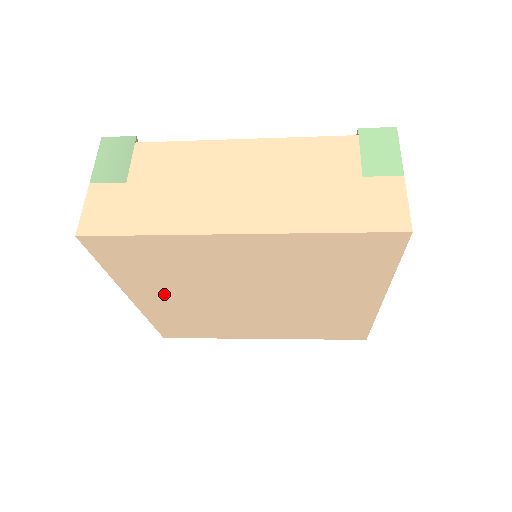
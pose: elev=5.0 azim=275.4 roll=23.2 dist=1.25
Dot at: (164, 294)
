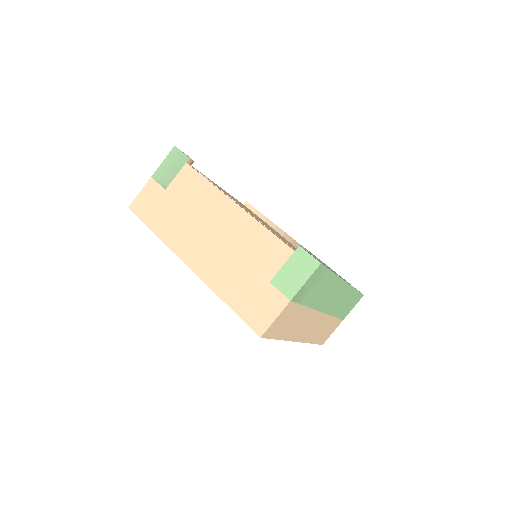
Dot at: occluded
